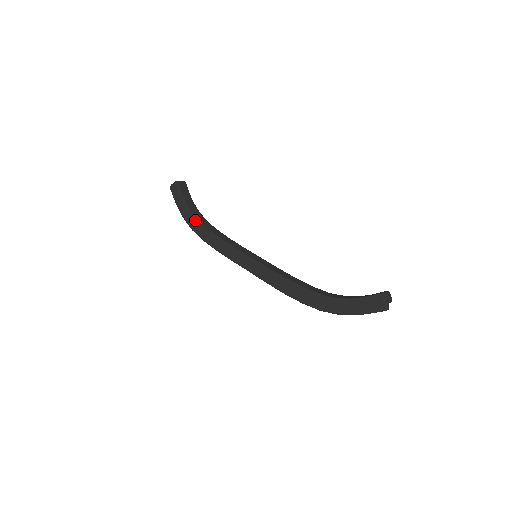
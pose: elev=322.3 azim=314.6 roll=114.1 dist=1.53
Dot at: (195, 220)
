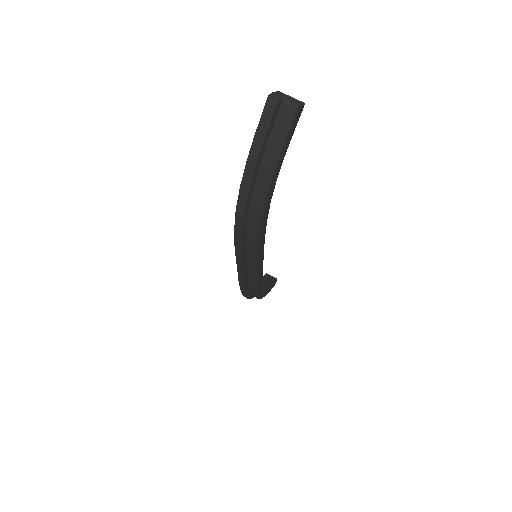
Dot at: occluded
